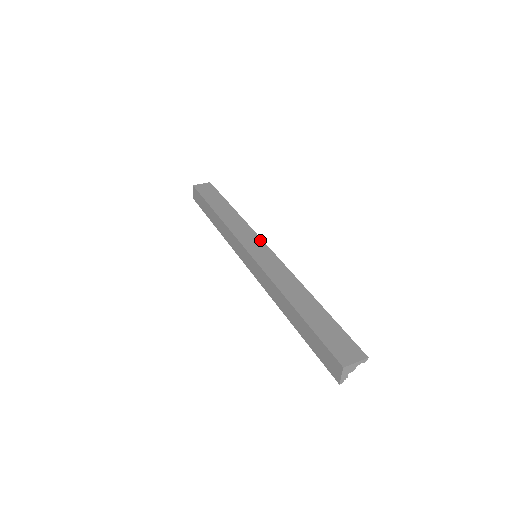
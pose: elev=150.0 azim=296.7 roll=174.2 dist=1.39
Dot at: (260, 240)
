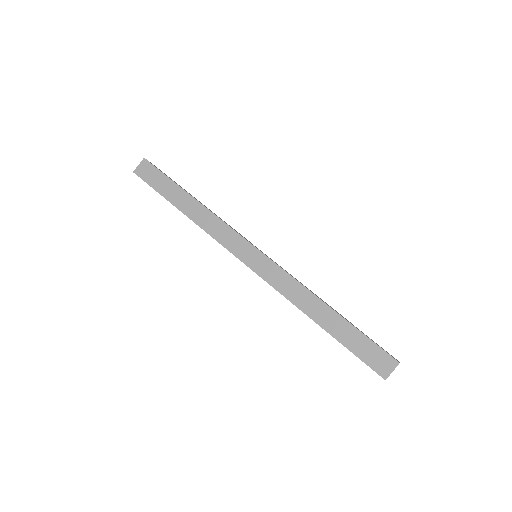
Dot at: occluded
